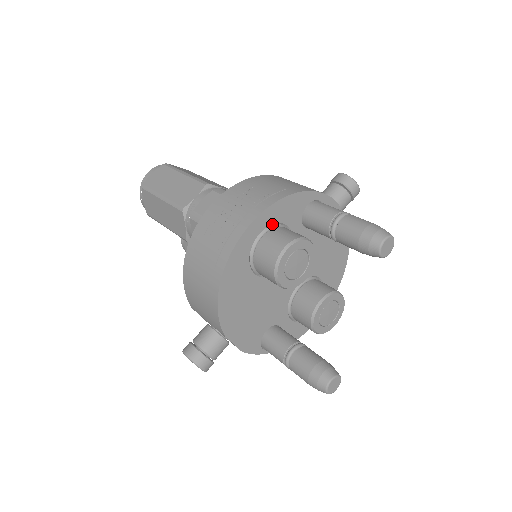
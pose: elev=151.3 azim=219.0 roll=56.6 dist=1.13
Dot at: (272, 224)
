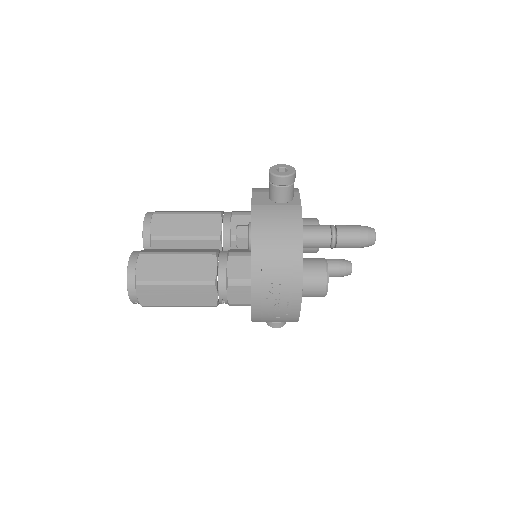
Dot at: occluded
